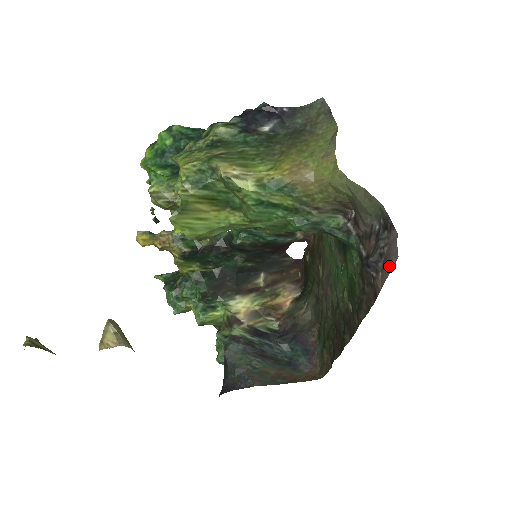
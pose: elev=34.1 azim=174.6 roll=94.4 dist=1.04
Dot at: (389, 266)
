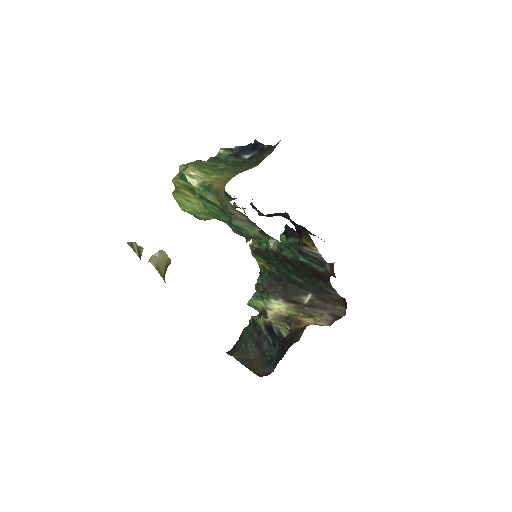
Dot at: occluded
